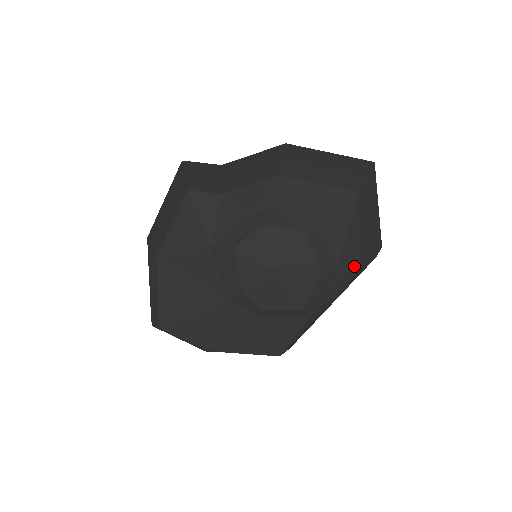
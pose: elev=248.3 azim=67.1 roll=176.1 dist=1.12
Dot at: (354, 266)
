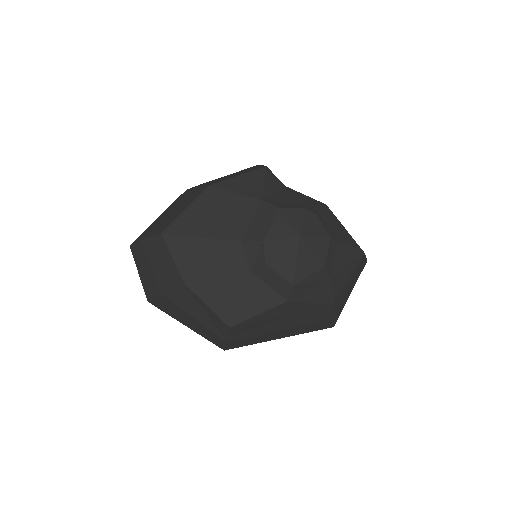
Dot at: (333, 296)
